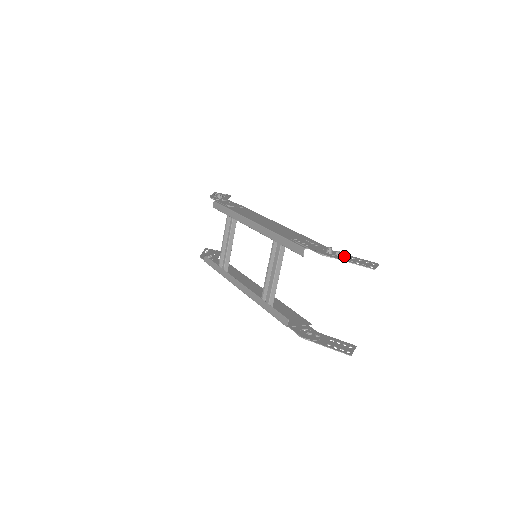
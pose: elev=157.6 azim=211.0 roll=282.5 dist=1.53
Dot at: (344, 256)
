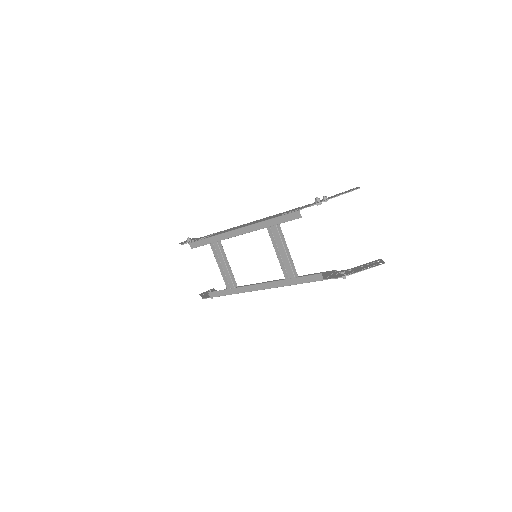
Dot at: (330, 197)
